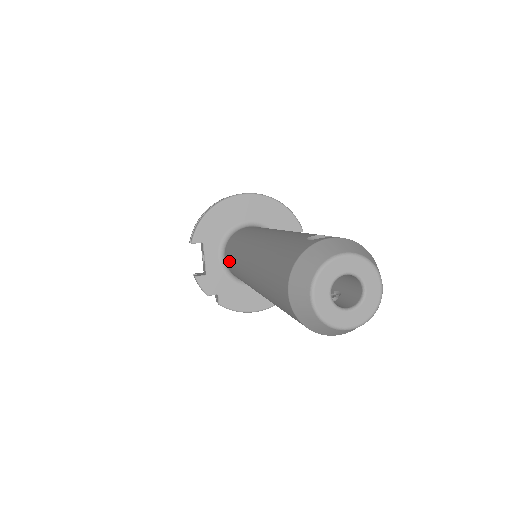
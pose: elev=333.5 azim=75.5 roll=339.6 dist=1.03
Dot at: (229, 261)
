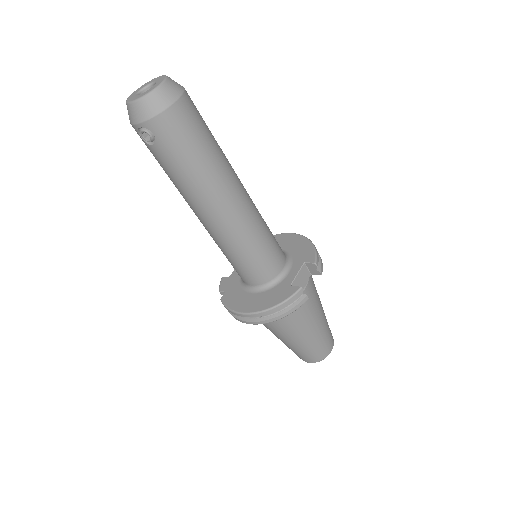
Dot at: occluded
